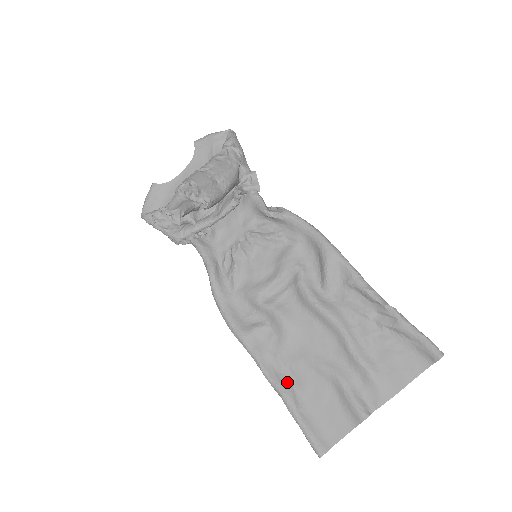
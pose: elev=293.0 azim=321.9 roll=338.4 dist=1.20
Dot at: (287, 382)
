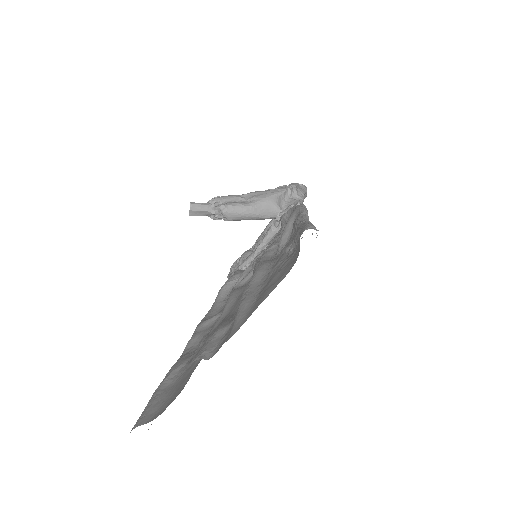
Dot at: (189, 357)
